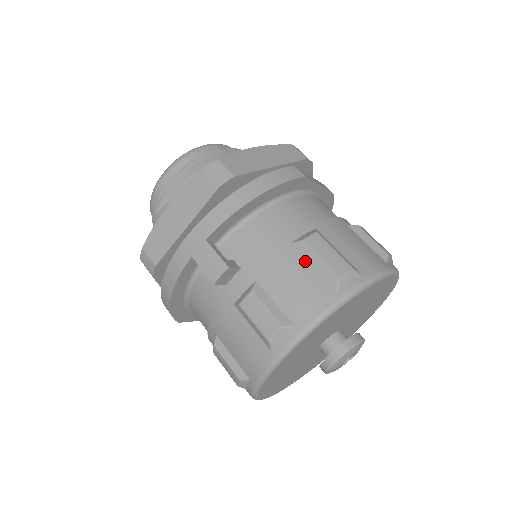
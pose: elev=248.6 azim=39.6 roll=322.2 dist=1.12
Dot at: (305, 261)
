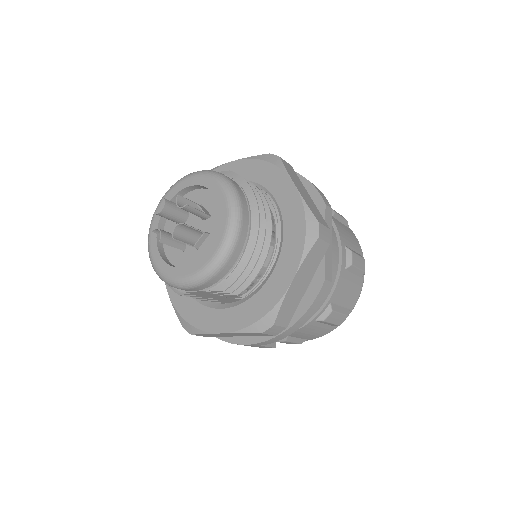
Dot at: (321, 324)
